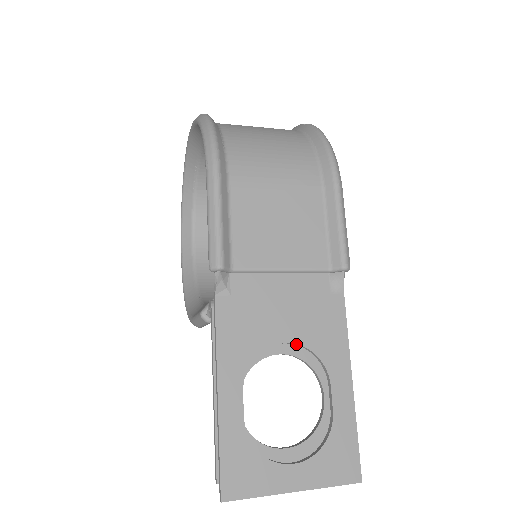
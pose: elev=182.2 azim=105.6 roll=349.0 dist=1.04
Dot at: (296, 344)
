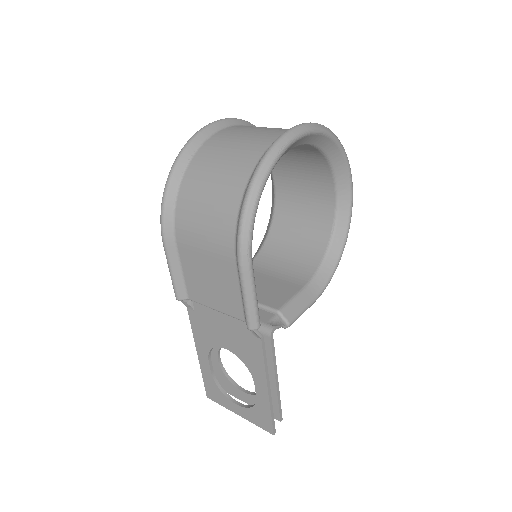
Dot at: (233, 353)
